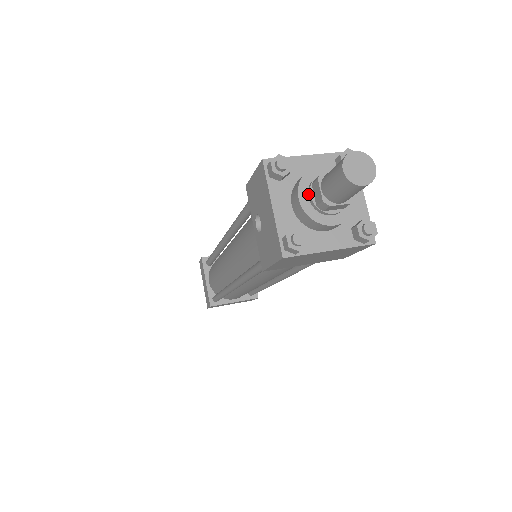
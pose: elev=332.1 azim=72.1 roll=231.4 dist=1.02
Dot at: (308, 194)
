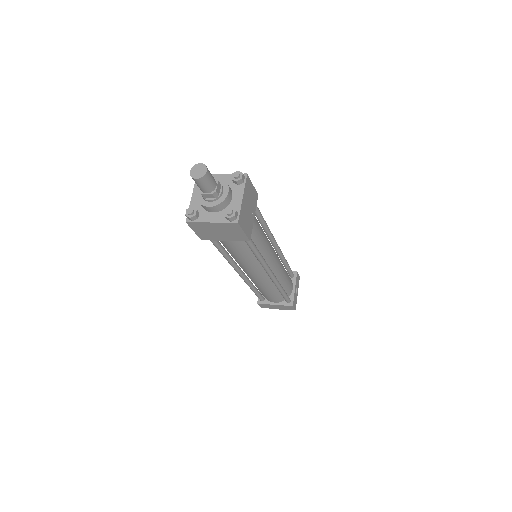
Dot at: occluded
